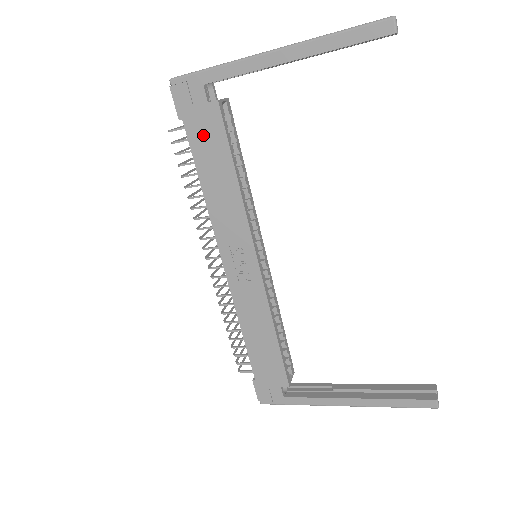
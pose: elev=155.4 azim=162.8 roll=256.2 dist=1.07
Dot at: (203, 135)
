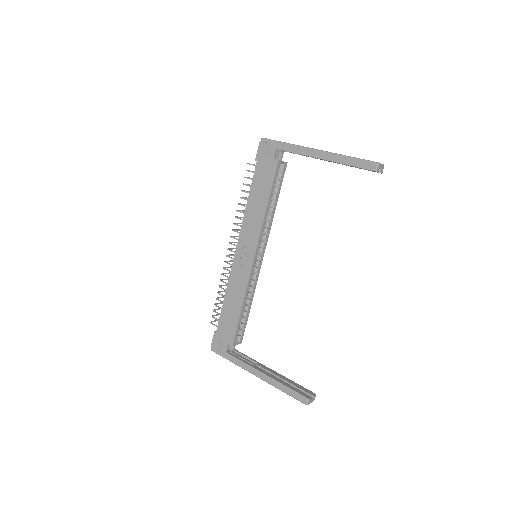
Dot at: (263, 174)
